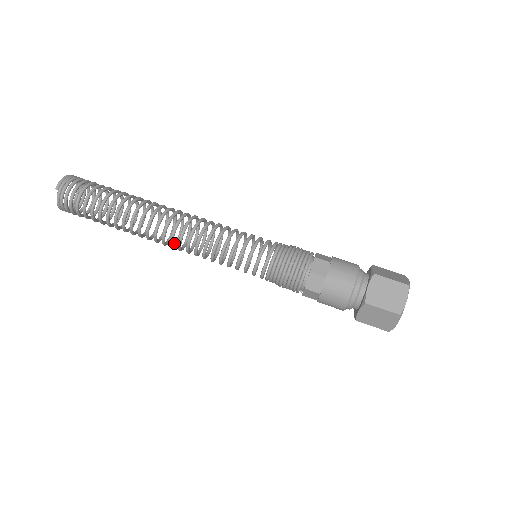
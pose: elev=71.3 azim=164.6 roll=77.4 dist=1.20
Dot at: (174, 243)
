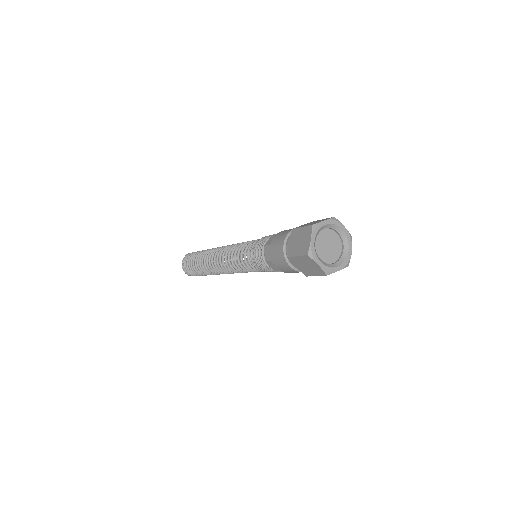
Dot at: (220, 270)
